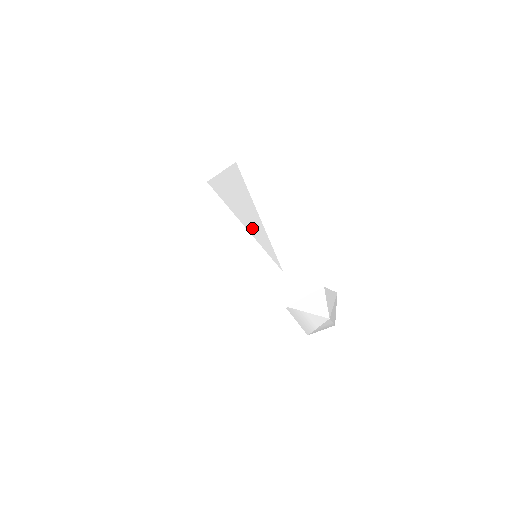
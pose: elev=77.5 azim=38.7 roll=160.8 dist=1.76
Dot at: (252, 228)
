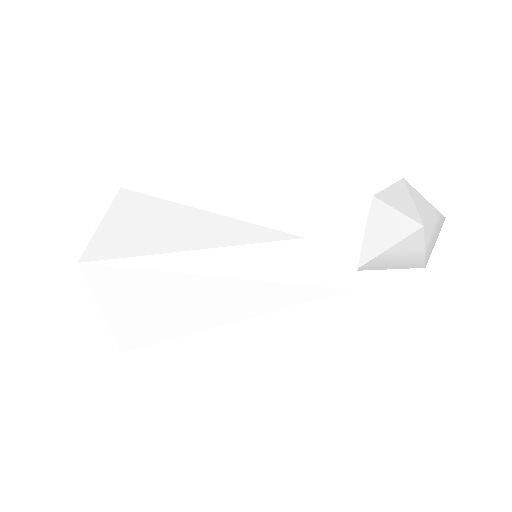
Dot at: (205, 239)
